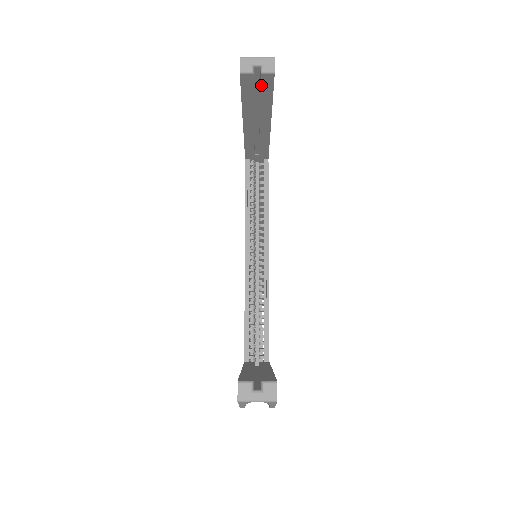
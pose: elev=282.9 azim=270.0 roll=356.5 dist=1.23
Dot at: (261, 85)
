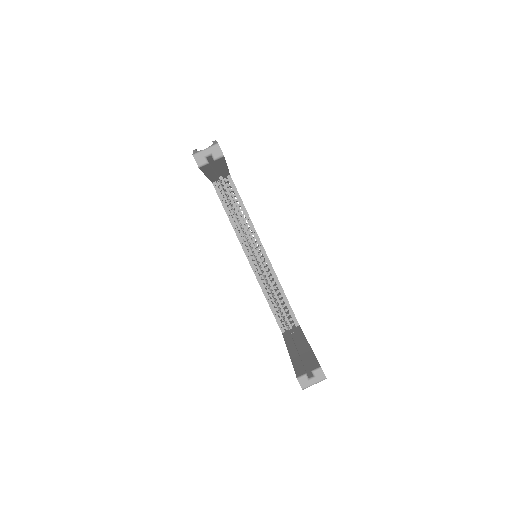
Dot at: (215, 163)
